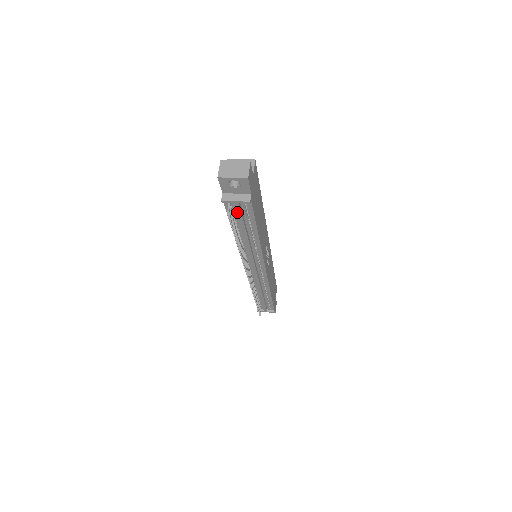
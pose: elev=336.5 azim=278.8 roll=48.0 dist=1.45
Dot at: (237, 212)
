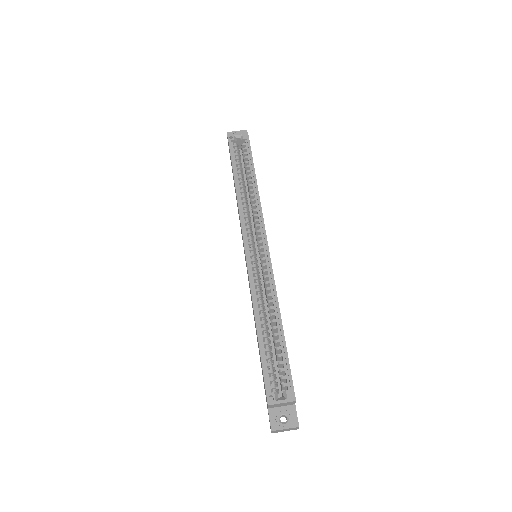
Dot at: occluded
